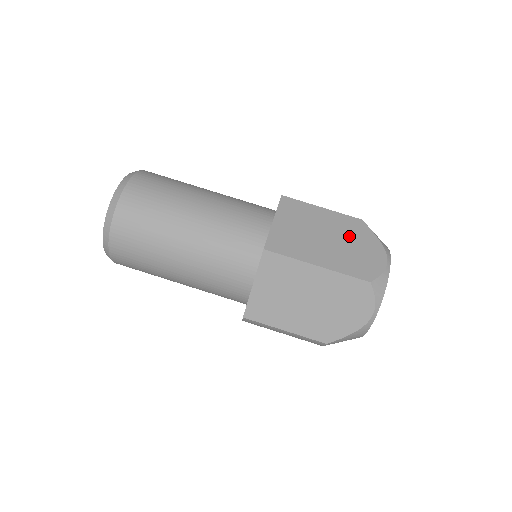
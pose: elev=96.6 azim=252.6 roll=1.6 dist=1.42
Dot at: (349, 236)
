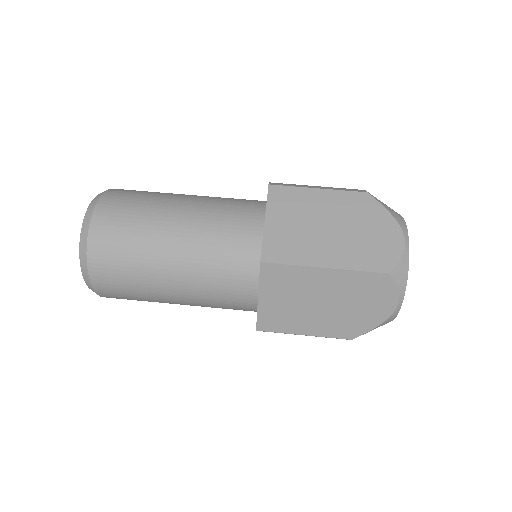
Dot at: (355, 219)
